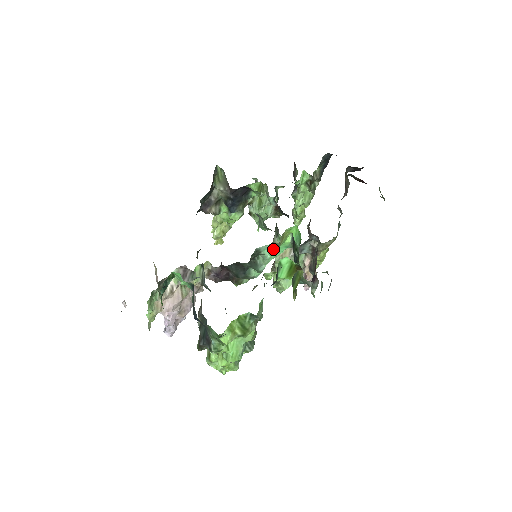
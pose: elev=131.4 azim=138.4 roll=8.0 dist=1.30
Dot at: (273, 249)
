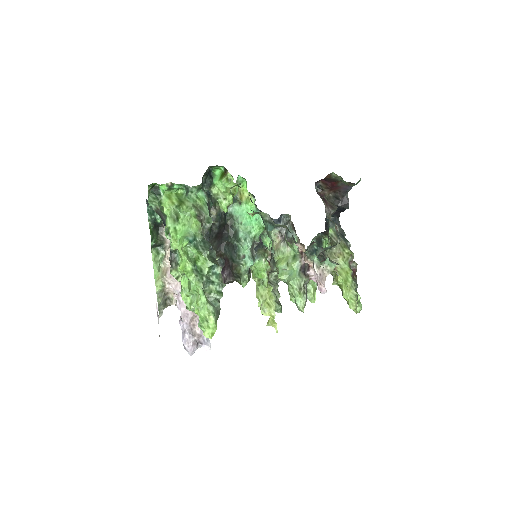
Dot at: (241, 211)
